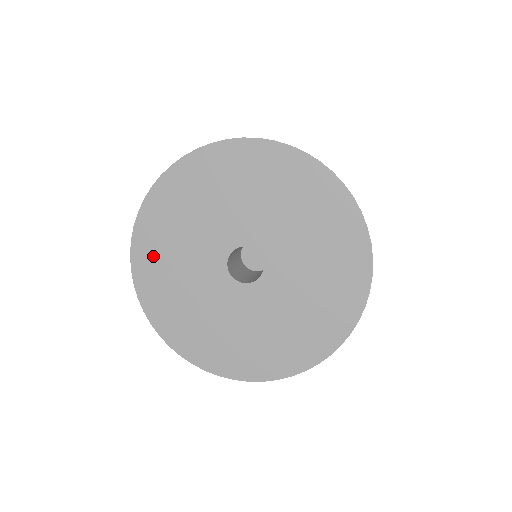
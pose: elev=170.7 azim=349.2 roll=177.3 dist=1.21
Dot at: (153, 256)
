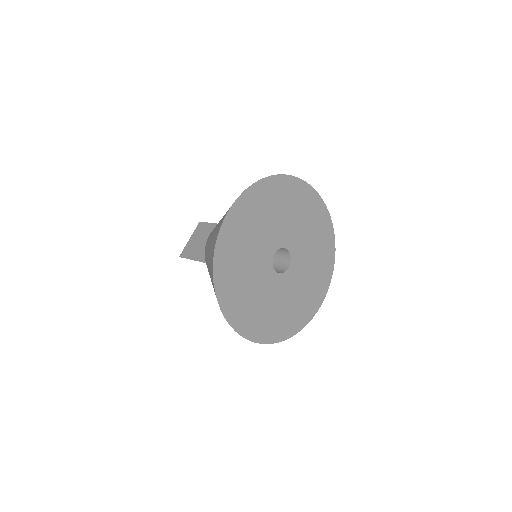
Dot at: (233, 296)
